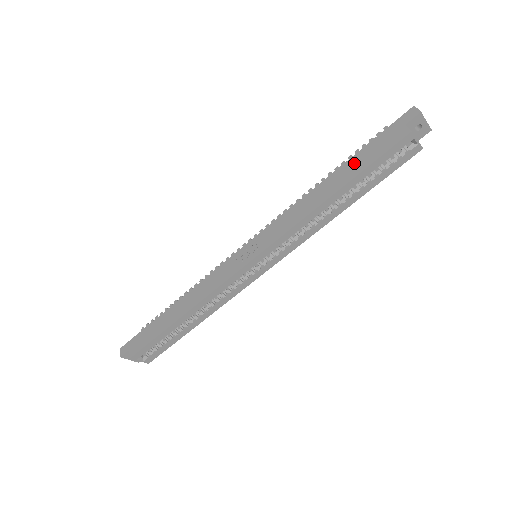
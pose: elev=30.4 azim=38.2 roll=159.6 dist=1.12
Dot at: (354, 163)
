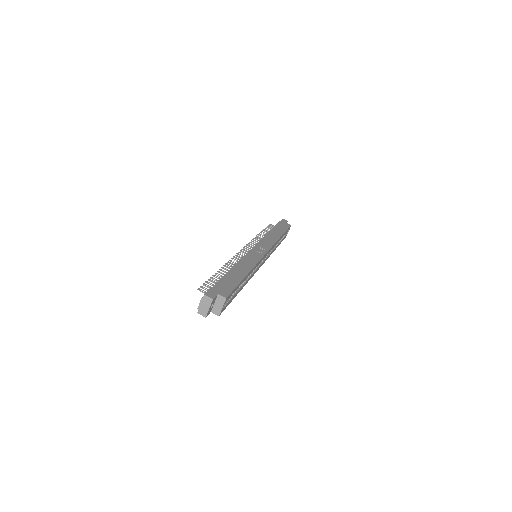
Dot at: (279, 228)
